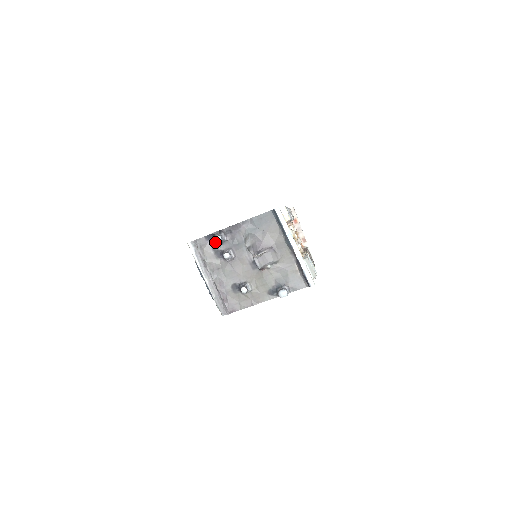
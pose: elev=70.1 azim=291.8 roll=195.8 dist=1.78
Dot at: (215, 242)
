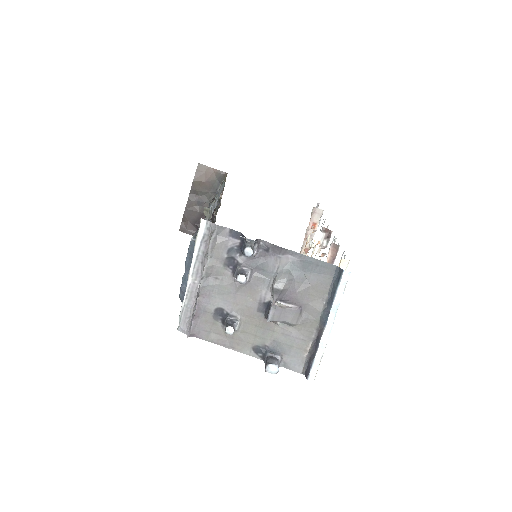
Dot at: (238, 246)
